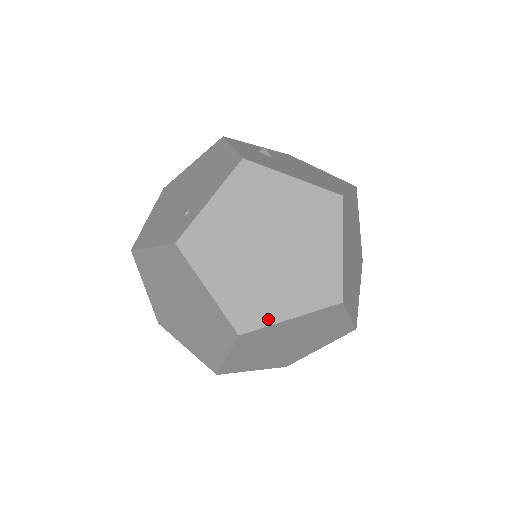
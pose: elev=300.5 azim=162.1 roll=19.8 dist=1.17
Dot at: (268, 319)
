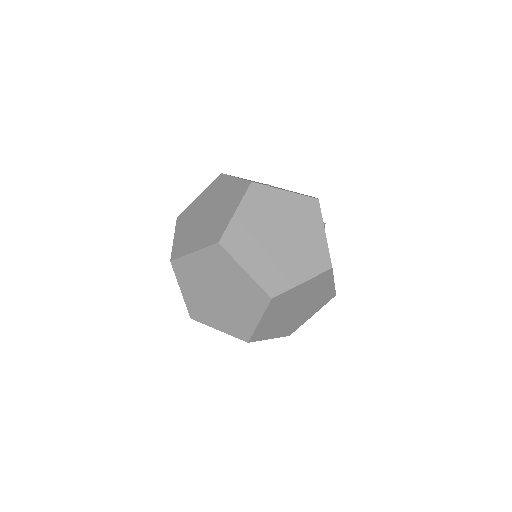
Dot at: (237, 256)
